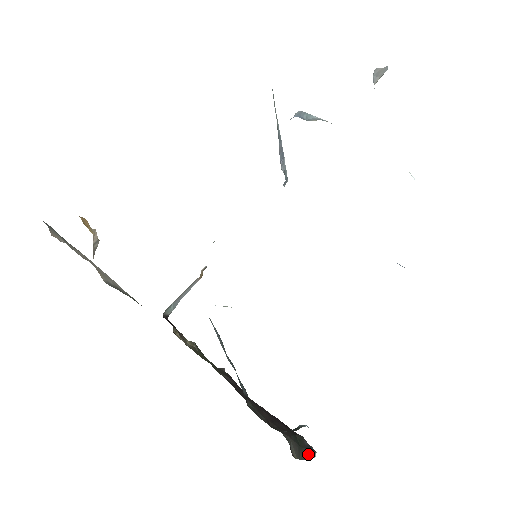
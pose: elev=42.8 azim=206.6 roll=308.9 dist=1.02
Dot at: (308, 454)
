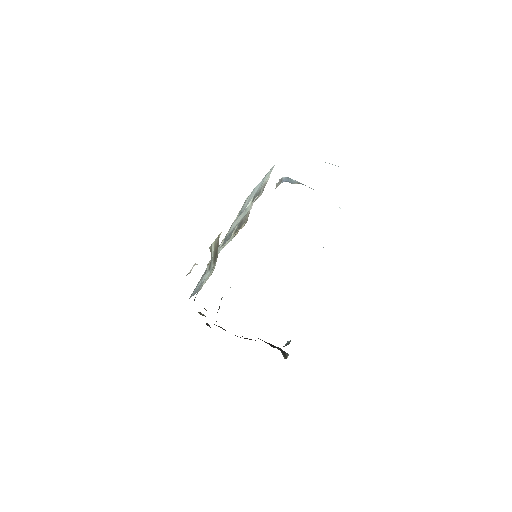
Dot at: (286, 356)
